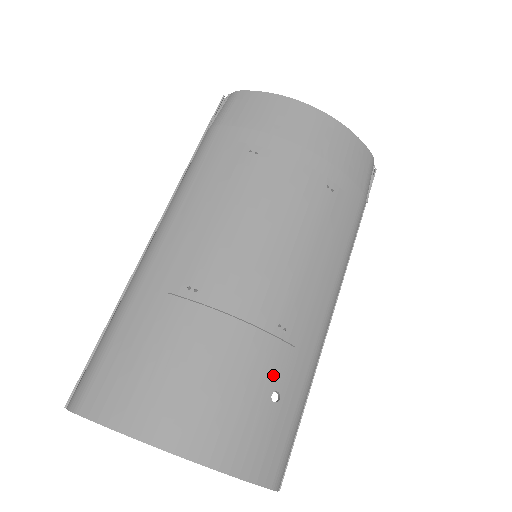
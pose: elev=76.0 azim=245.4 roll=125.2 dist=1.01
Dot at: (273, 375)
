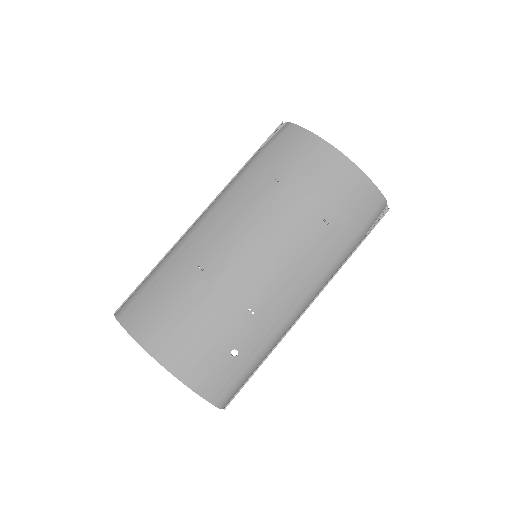
Dot at: (237, 339)
